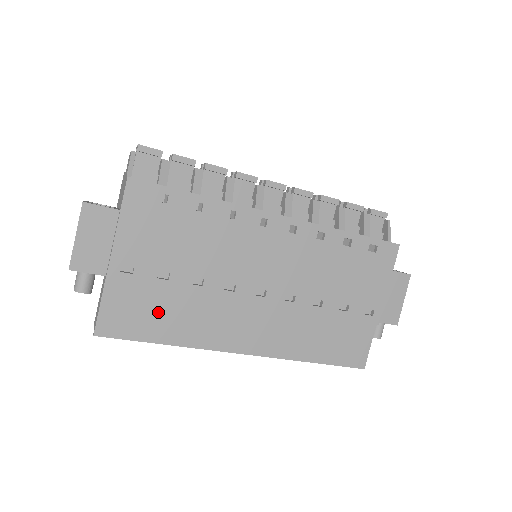
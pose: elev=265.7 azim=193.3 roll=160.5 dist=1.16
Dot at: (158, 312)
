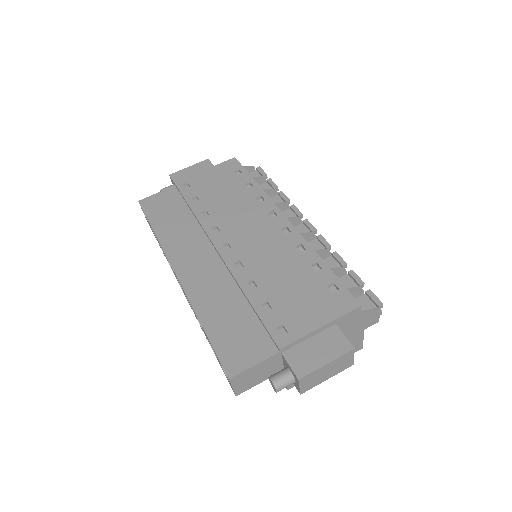
Dot at: (172, 214)
